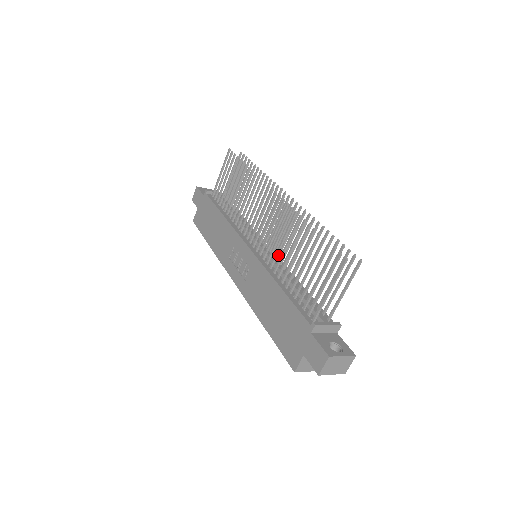
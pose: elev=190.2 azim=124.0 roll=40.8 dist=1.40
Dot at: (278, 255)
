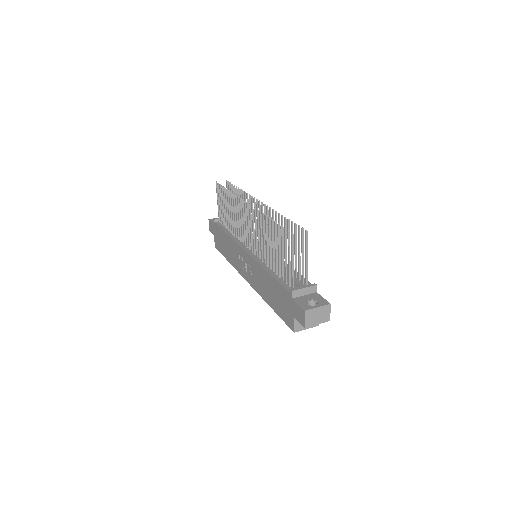
Dot at: (268, 249)
